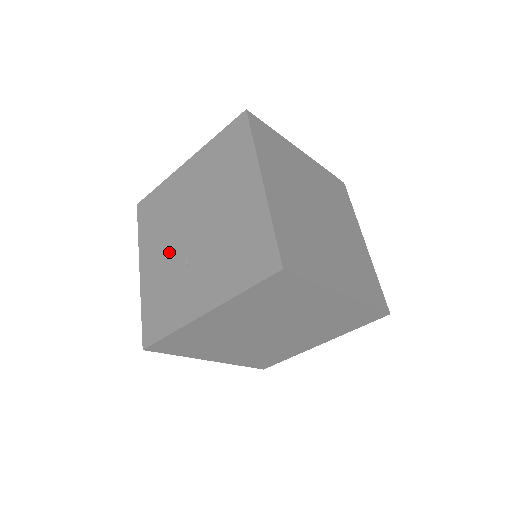
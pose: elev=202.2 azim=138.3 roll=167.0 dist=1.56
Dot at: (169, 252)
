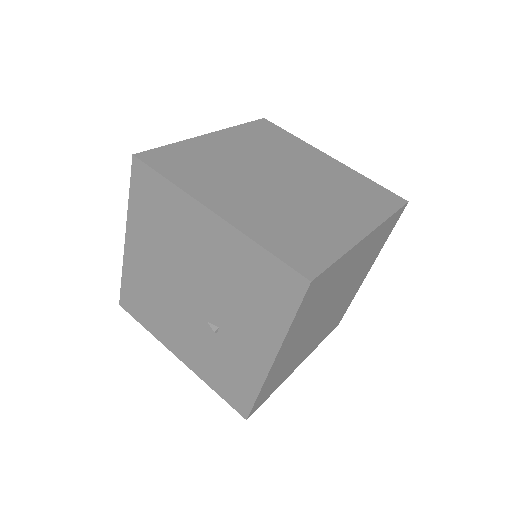
Dot at: (189, 328)
